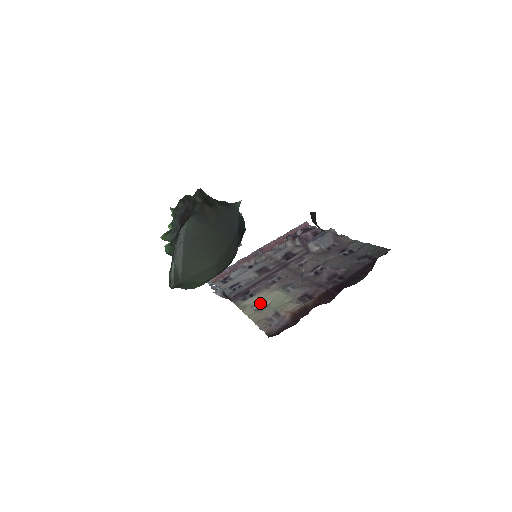
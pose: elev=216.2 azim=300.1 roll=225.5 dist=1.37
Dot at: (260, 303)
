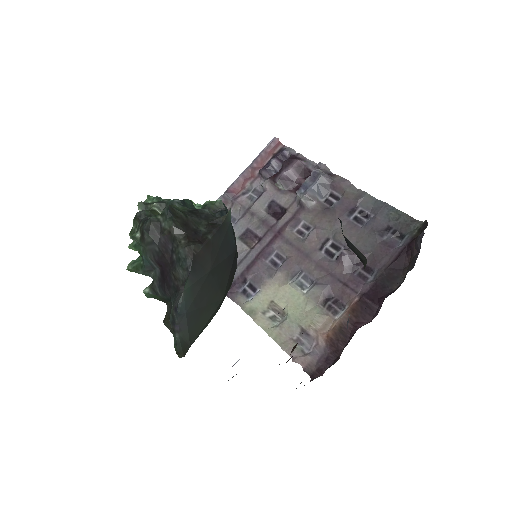
Dot at: (272, 307)
